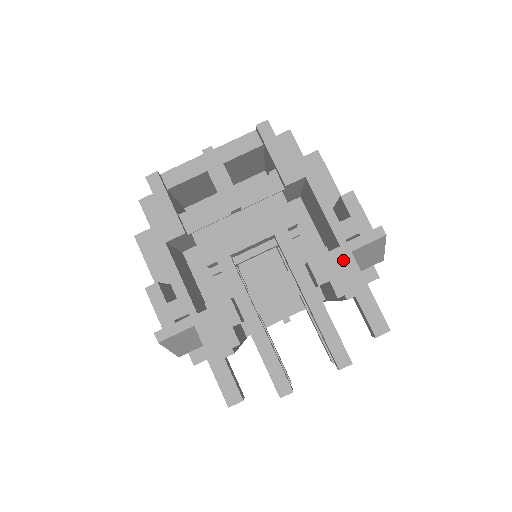
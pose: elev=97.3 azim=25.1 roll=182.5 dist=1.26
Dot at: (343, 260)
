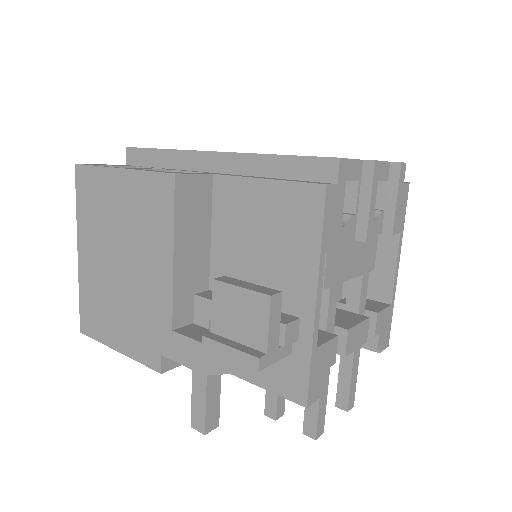
Dot at: (389, 318)
